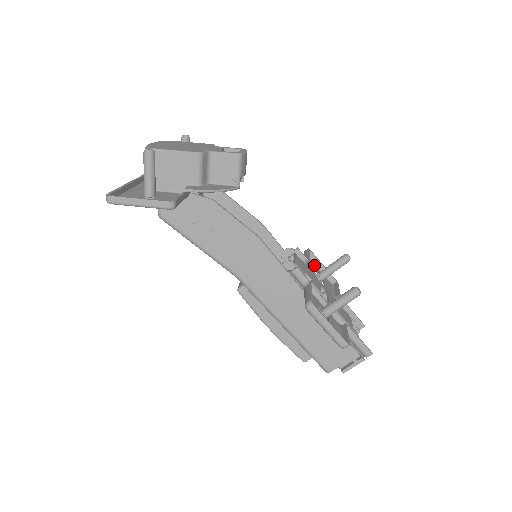
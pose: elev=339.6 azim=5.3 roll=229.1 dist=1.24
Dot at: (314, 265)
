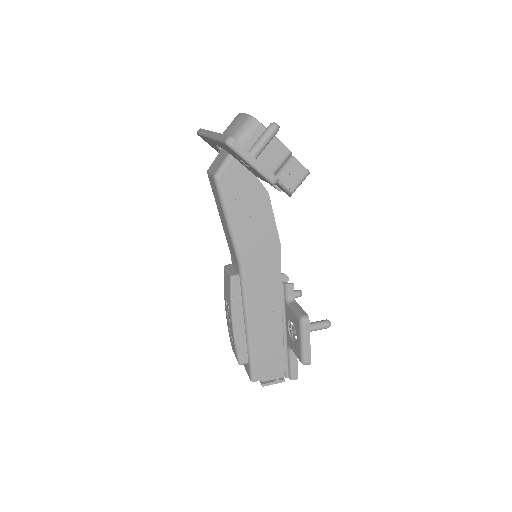
Dot at: occluded
